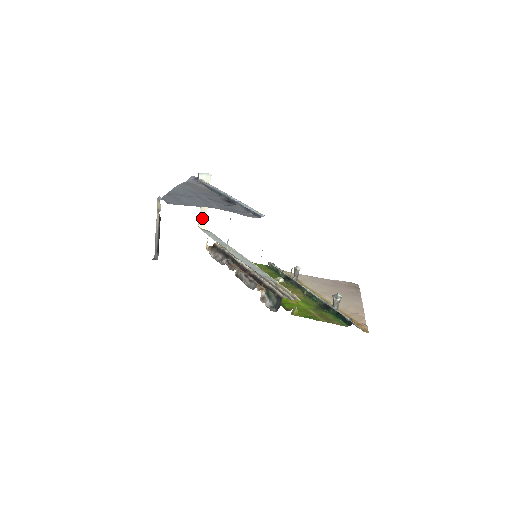
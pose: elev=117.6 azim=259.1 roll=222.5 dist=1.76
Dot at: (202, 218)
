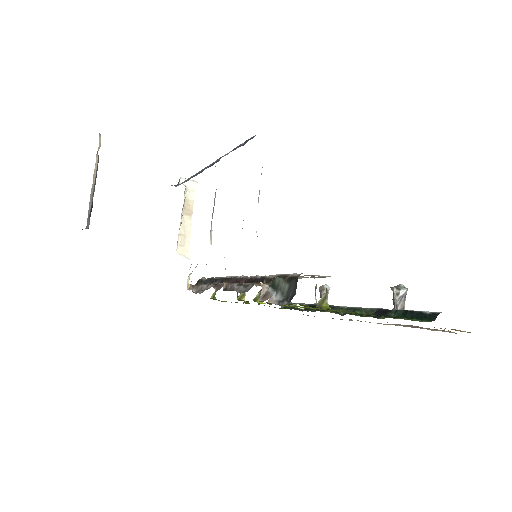
Dot at: (183, 241)
